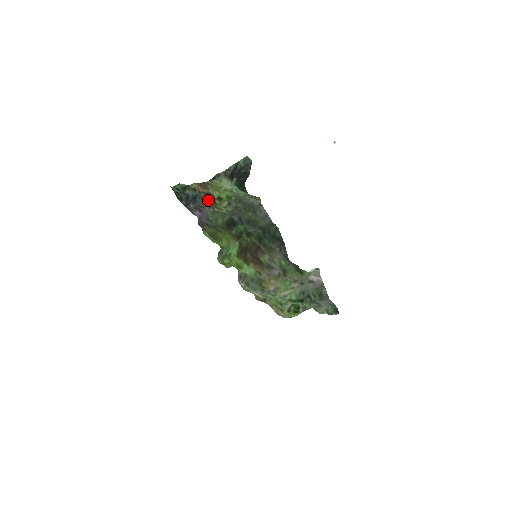
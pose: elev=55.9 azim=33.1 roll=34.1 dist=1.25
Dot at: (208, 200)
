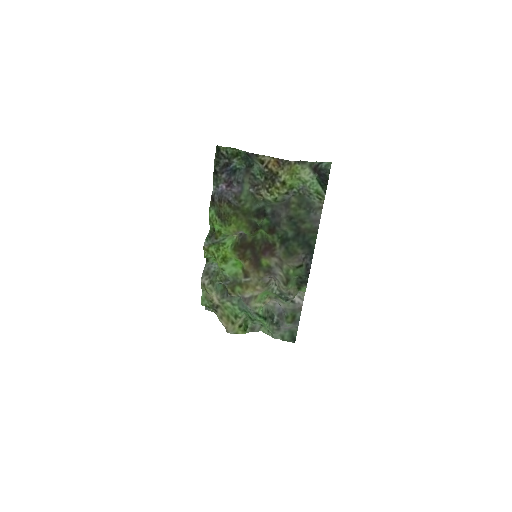
Dot at: (258, 179)
